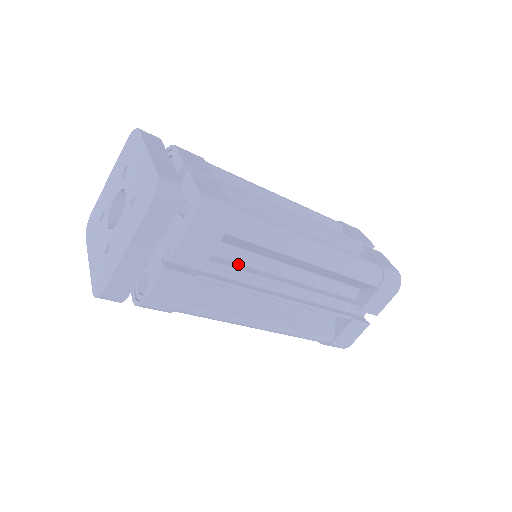
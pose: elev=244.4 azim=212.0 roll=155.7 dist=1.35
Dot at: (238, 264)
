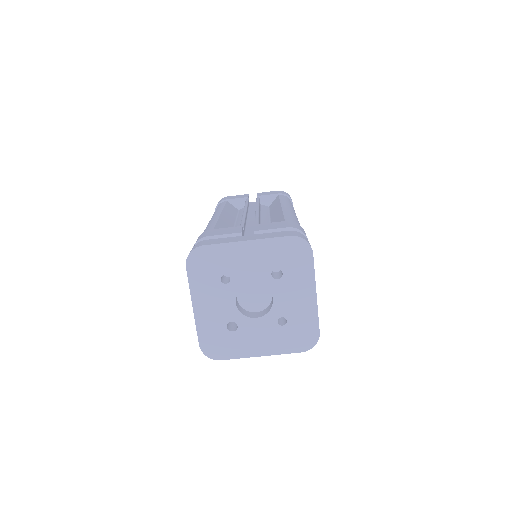
Dot at: occluded
